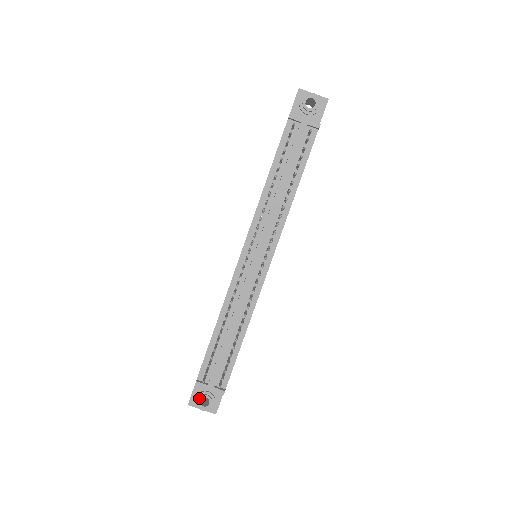
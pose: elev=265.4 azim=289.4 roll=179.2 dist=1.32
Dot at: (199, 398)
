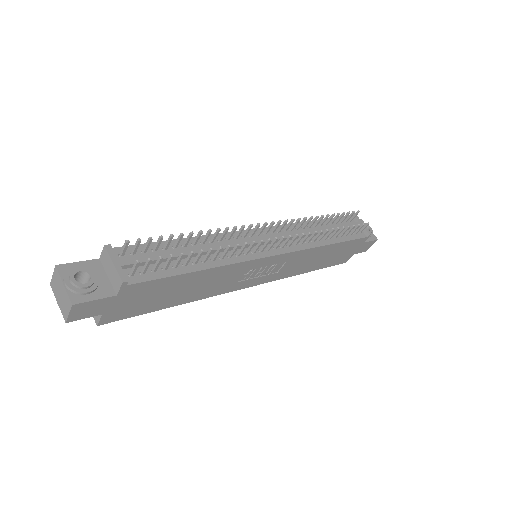
Dot at: (82, 268)
